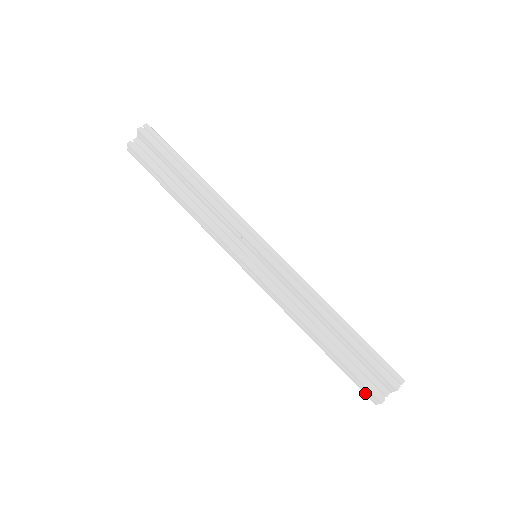
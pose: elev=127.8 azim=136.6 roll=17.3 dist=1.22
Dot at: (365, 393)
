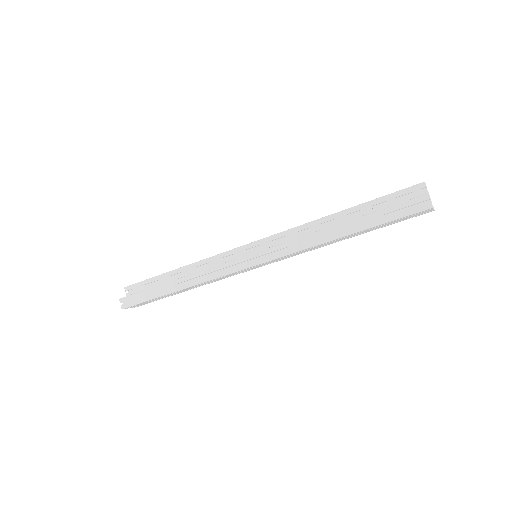
Dot at: (415, 211)
